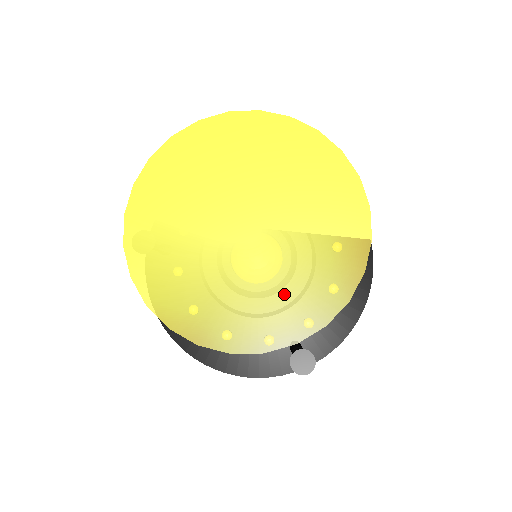
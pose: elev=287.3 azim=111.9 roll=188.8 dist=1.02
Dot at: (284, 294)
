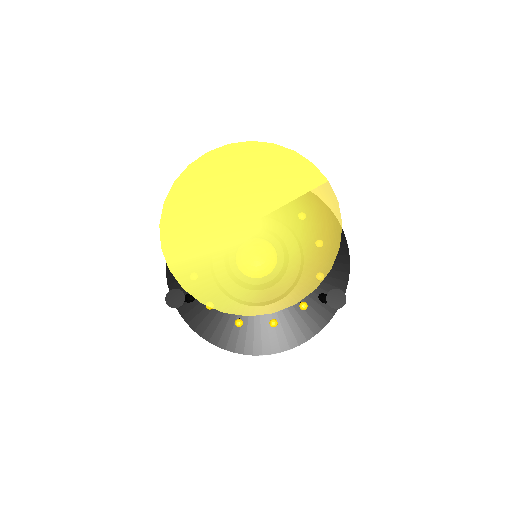
Dot at: (302, 246)
